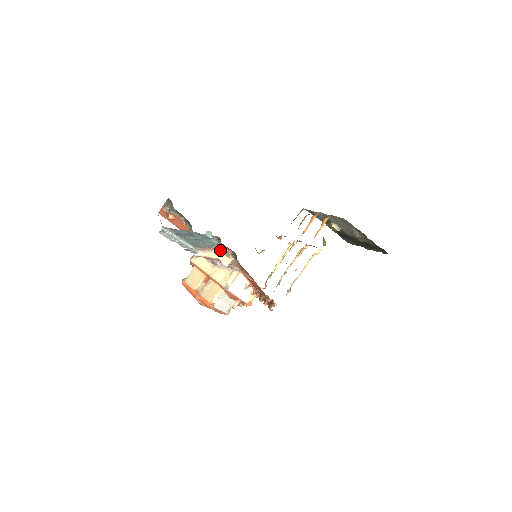
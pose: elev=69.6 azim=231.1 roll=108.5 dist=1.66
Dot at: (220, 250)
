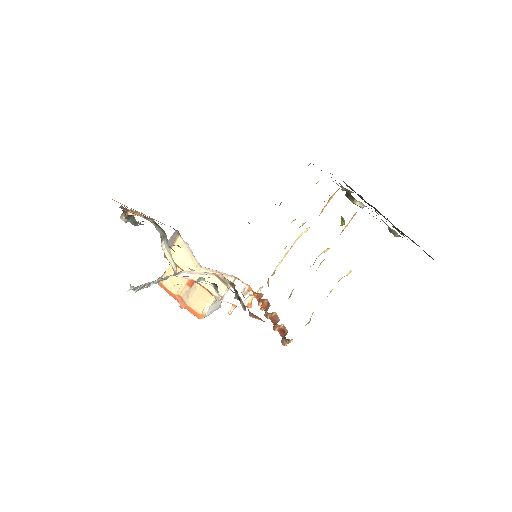
Dot at: (212, 273)
